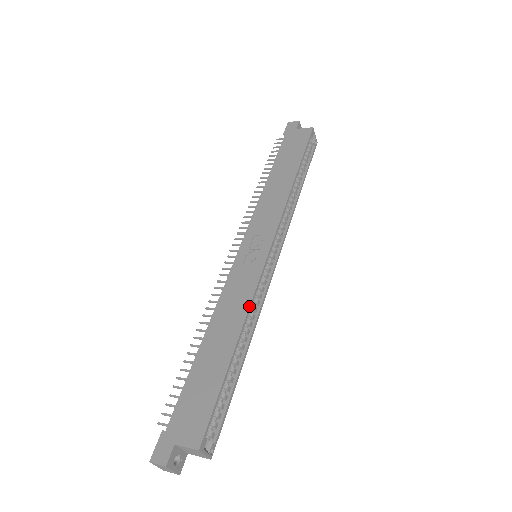
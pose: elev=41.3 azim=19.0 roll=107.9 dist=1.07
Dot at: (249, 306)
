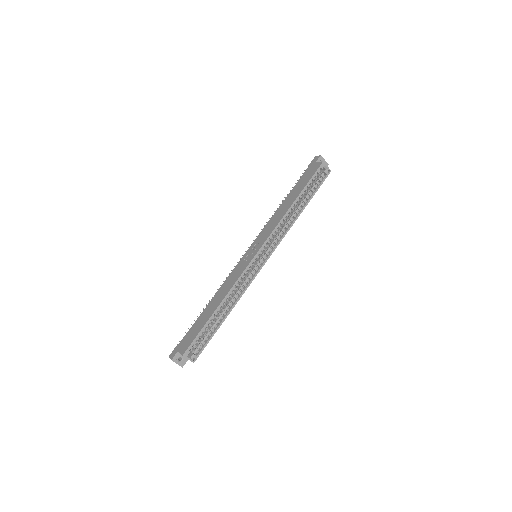
Dot at: (232, 287)
